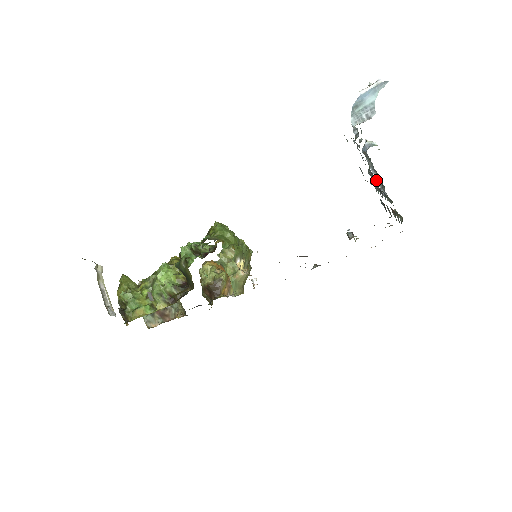
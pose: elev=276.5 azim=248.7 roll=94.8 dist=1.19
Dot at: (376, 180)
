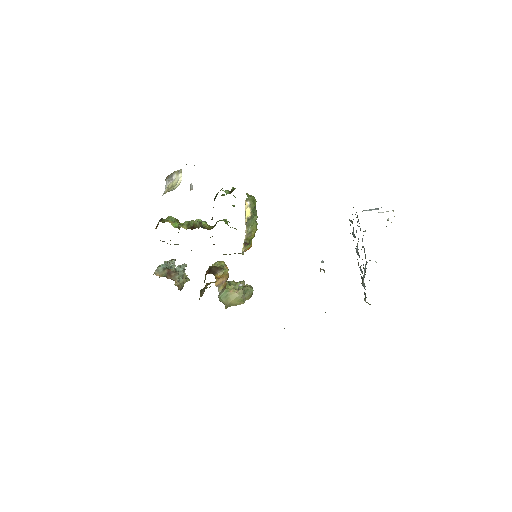
Dot at: (363, 276)
